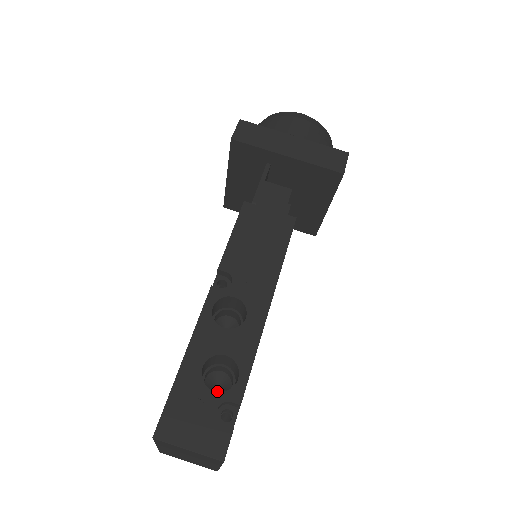
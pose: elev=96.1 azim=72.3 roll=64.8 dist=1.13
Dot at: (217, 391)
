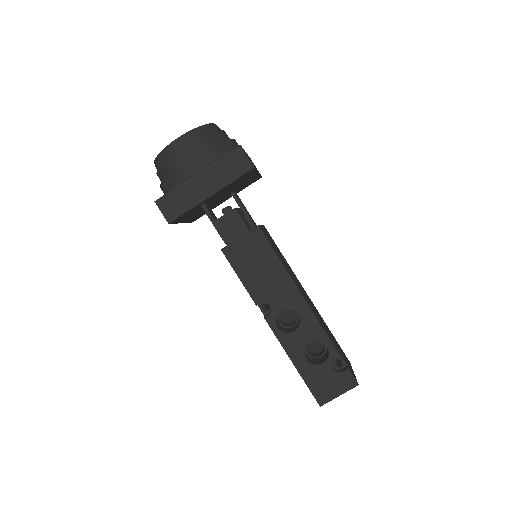
Dot at: (317, 345)
